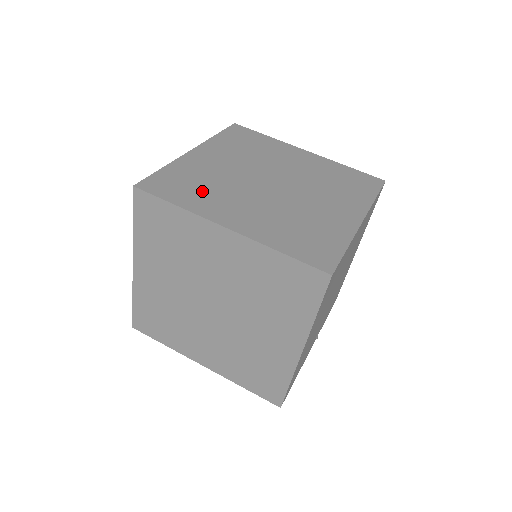
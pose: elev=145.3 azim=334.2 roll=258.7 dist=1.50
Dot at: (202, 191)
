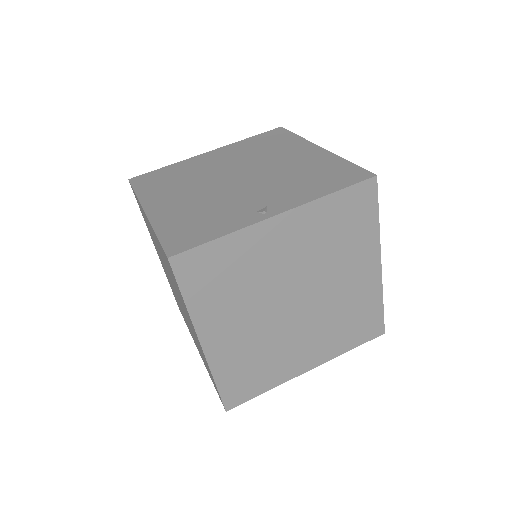
Dot at: (224, 291)
